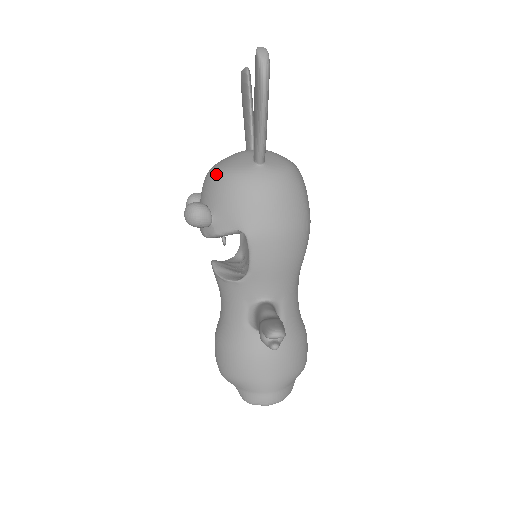
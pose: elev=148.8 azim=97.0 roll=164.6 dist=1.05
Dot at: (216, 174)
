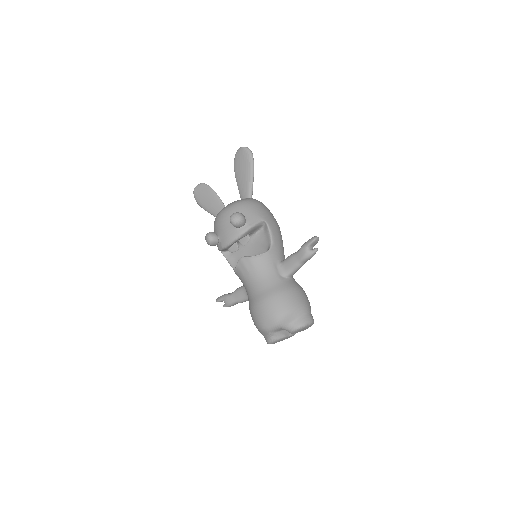
Dot at: (234, 205)
